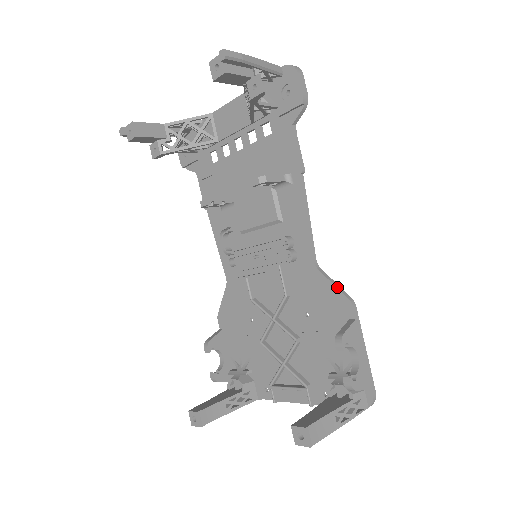
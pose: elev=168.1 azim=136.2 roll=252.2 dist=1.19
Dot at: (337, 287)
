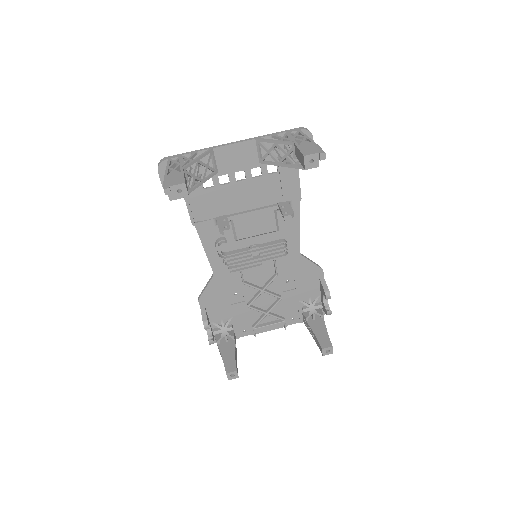
Dot at: (314, 263)
